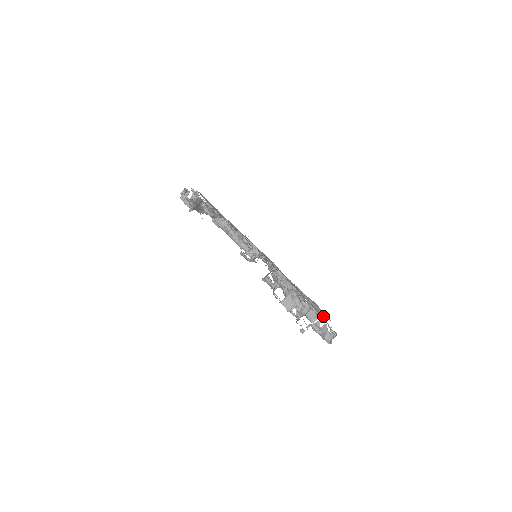
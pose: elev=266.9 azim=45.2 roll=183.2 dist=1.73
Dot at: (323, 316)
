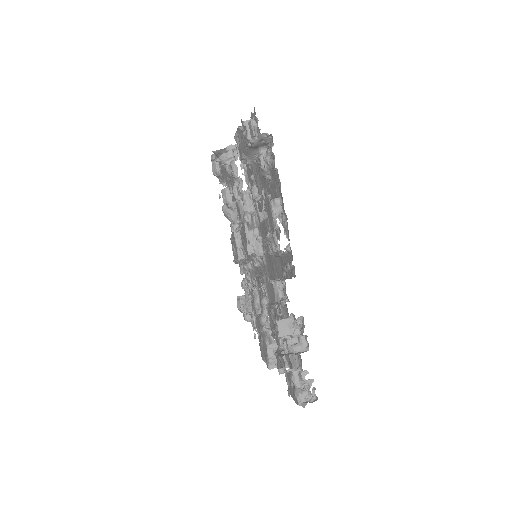
Dot at: (296, 368)
